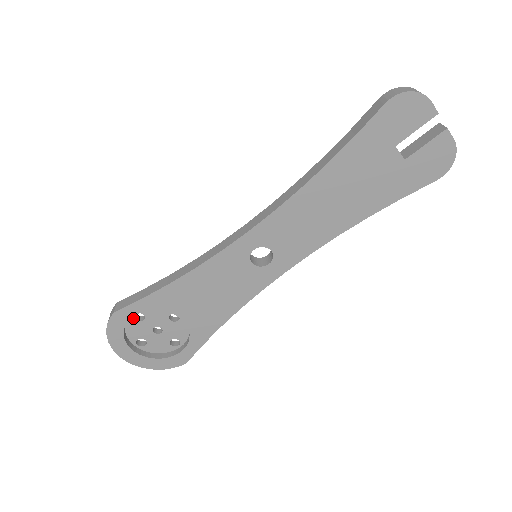
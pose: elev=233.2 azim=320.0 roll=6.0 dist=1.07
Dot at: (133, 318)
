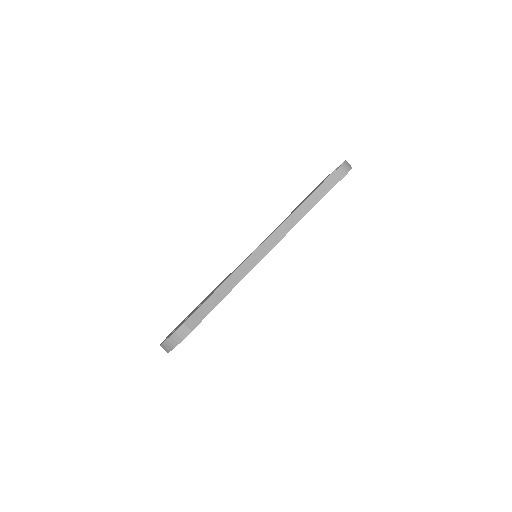
Dot at: occluded
